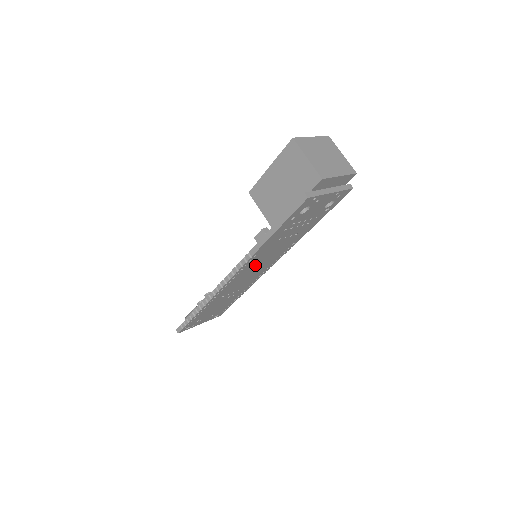
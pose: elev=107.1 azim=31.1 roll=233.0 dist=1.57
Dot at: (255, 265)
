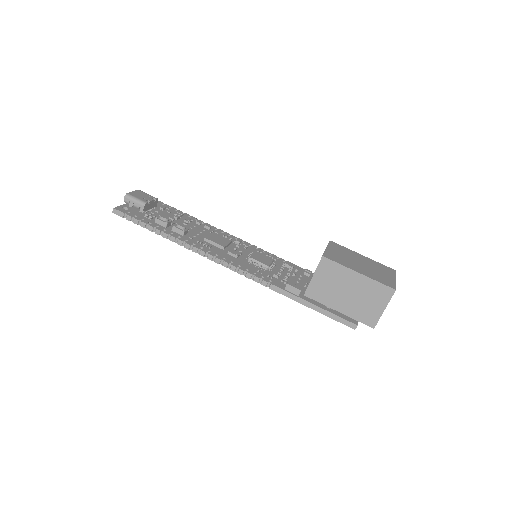
Dot at: occluded
